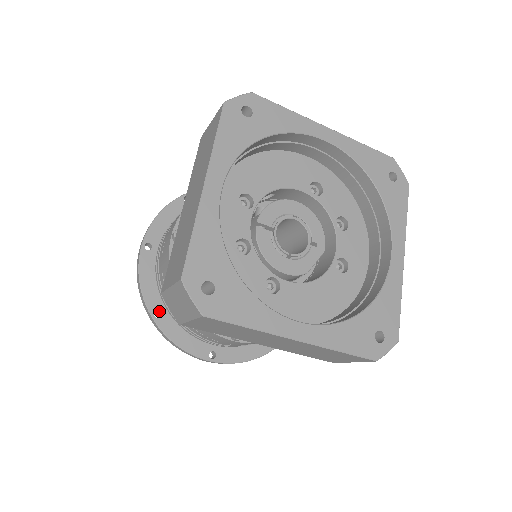
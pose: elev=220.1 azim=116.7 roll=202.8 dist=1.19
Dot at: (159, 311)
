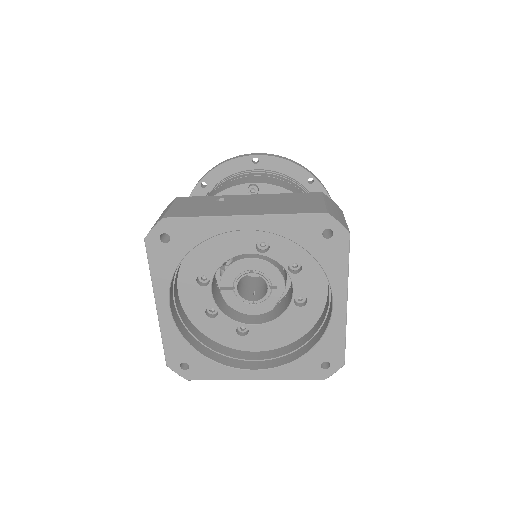
Dot at: occluded
